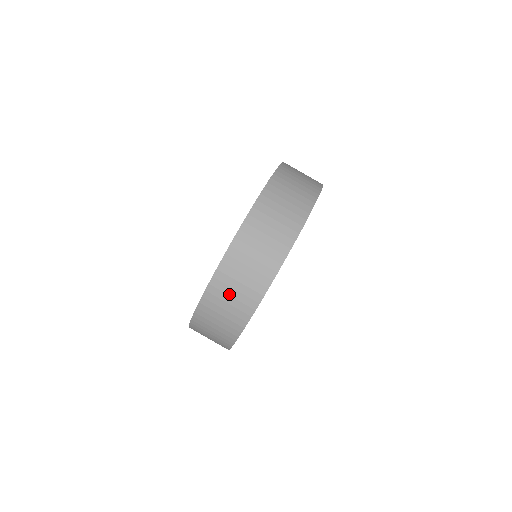
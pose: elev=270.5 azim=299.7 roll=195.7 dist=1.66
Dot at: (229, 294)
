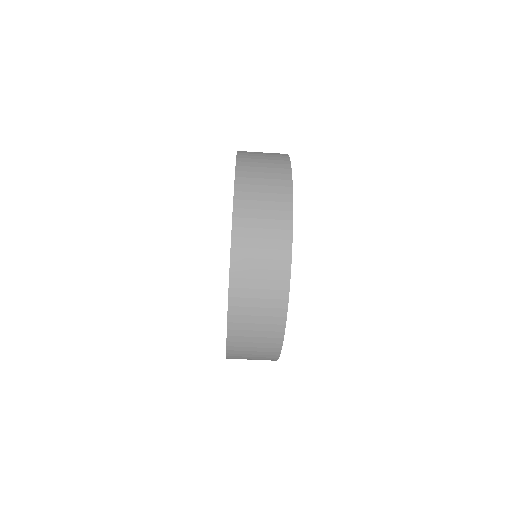
Dot at: (253, 306)
